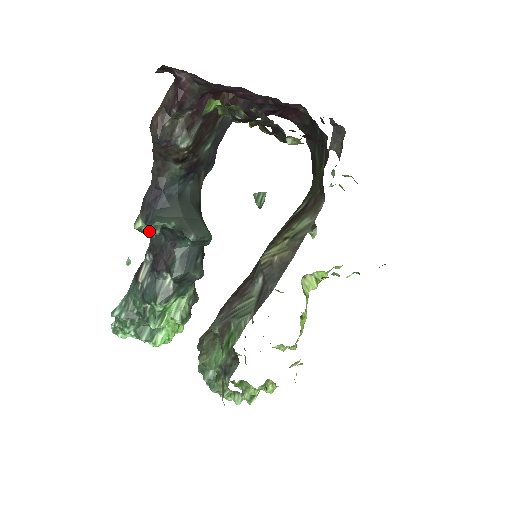
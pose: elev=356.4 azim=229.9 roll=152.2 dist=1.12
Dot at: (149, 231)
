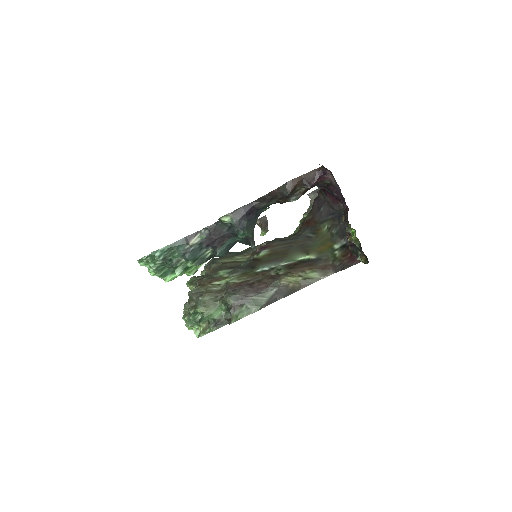
Dot at: occluded
